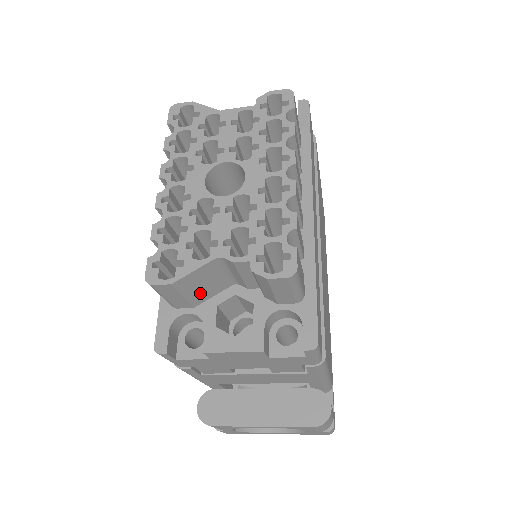
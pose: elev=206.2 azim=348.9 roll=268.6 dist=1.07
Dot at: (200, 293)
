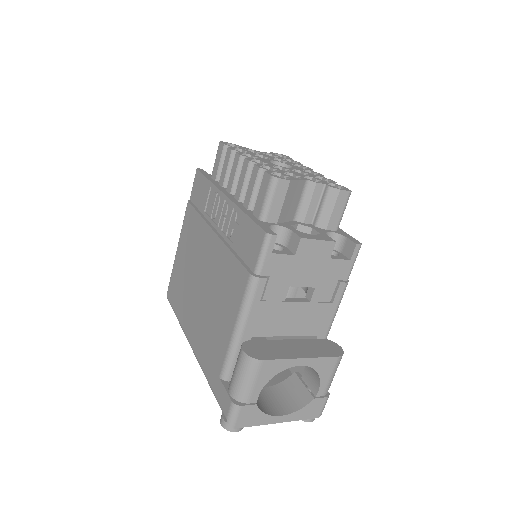
Dot at: (286, 209)
